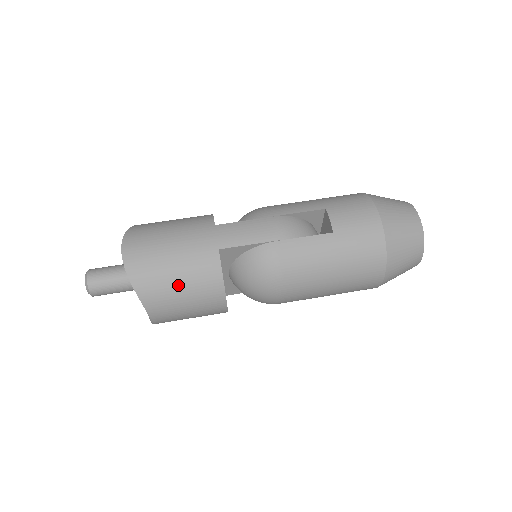
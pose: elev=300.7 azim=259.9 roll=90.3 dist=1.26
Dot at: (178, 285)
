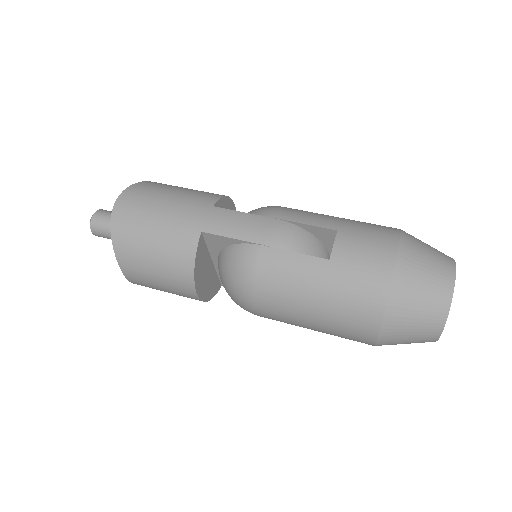
Dot at: (151, 252)
